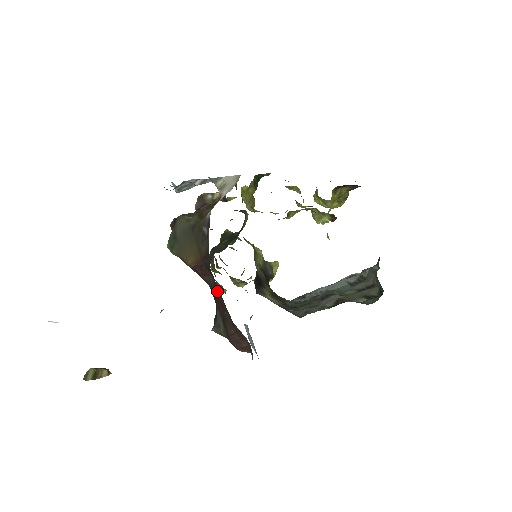
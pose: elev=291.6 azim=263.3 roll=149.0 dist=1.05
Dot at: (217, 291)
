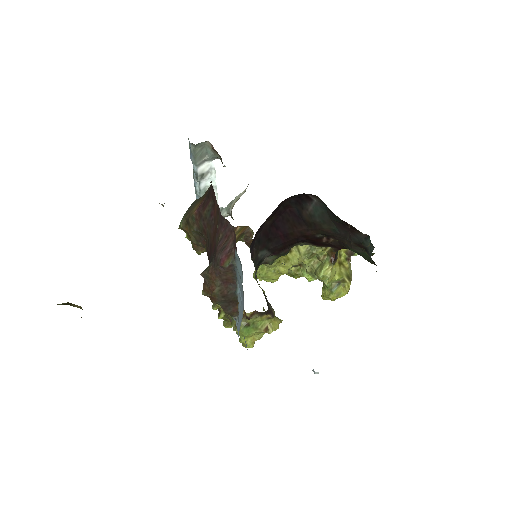
Dot at: (213, 216)
